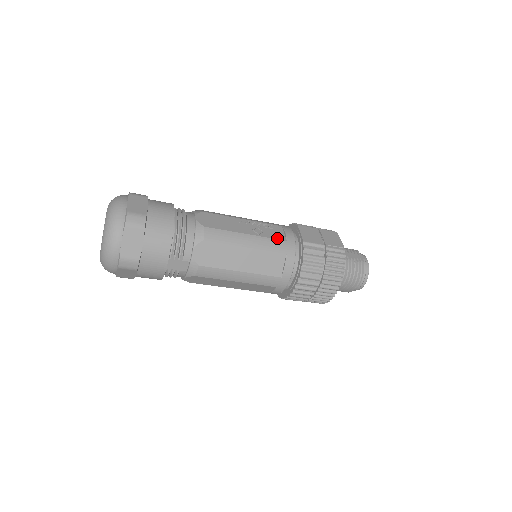
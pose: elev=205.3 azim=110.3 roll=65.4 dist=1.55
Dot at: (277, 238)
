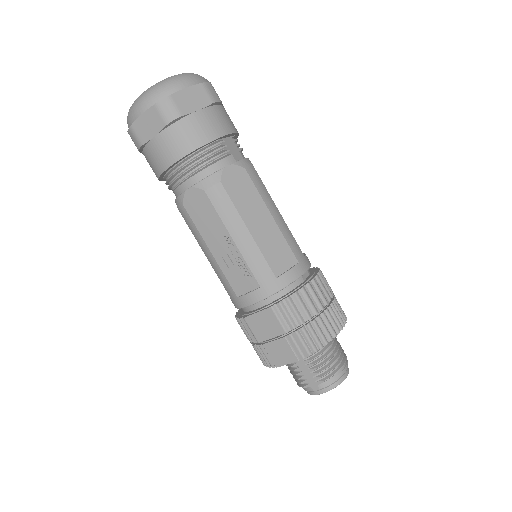
Dot at: occluded
